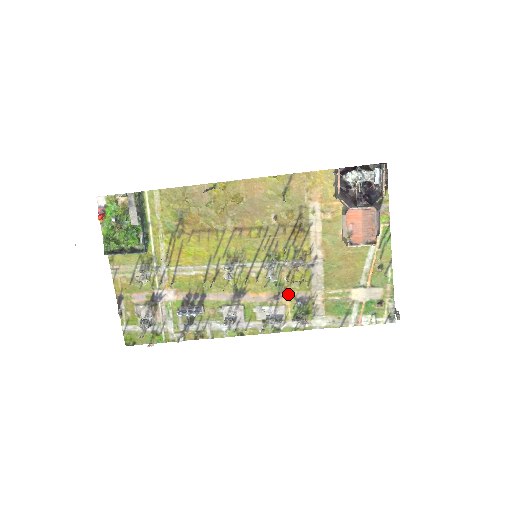
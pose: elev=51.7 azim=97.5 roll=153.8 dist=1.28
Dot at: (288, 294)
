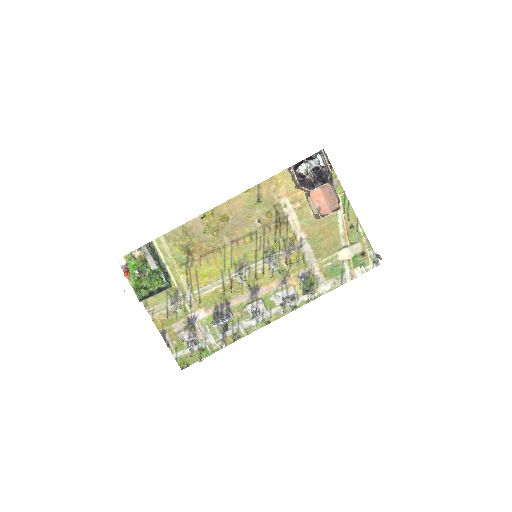
Dot at: (292, 276)
